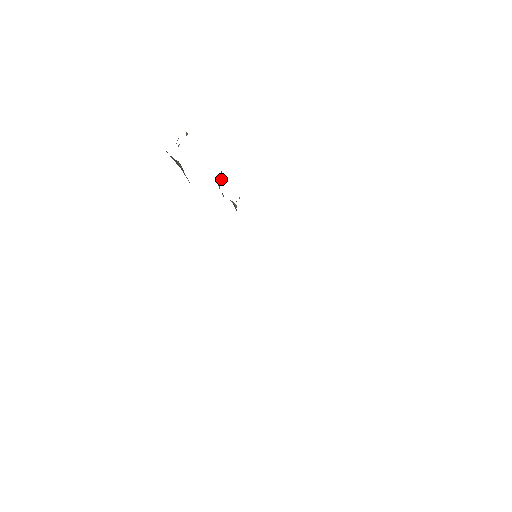
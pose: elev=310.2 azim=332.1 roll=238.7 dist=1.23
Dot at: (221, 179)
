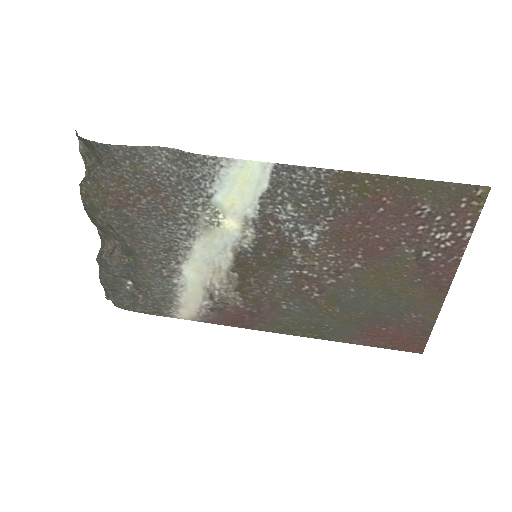
Dot at: (110, 249)
